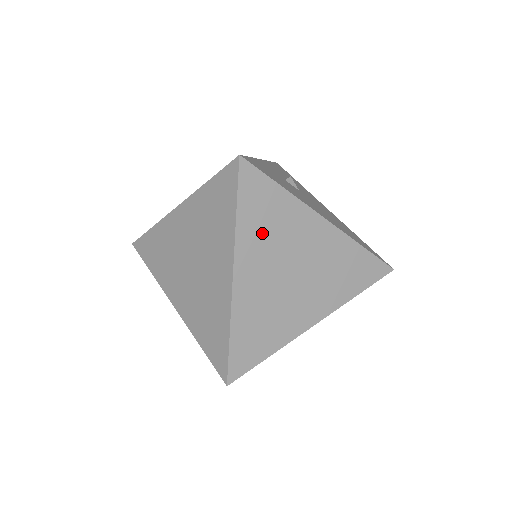
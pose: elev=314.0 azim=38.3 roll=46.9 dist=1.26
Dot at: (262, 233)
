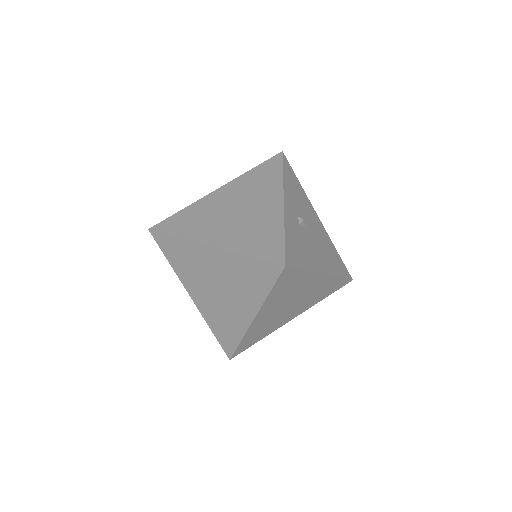
Dot at: (281, 295)
